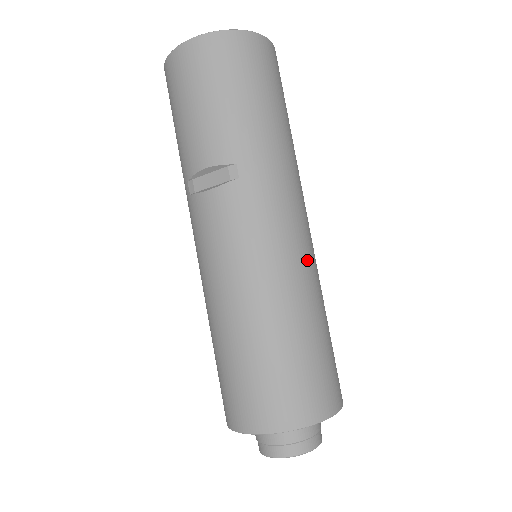
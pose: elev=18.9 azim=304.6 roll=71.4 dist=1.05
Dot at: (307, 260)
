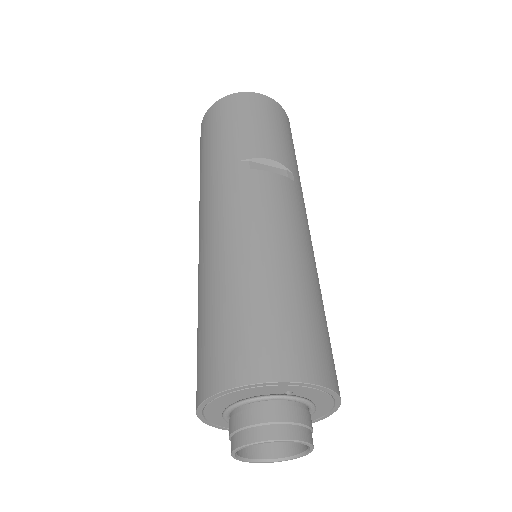
Dot at: occluded
